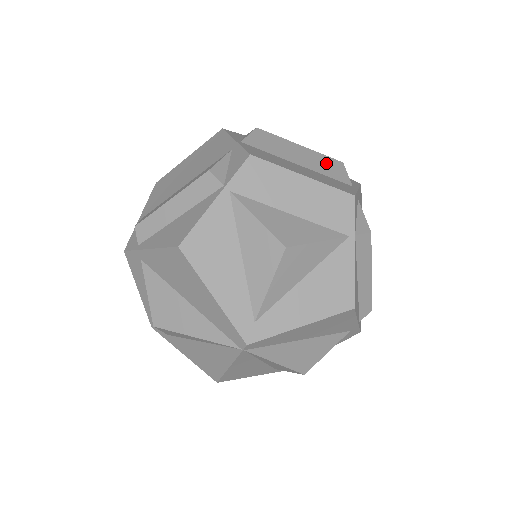
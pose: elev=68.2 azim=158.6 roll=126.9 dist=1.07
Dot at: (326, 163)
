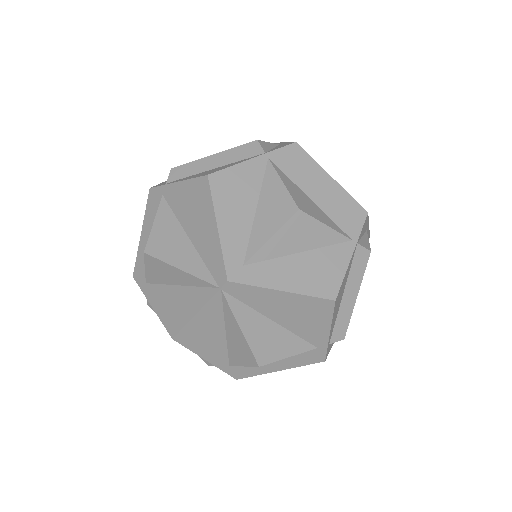
Dot at: occluded
